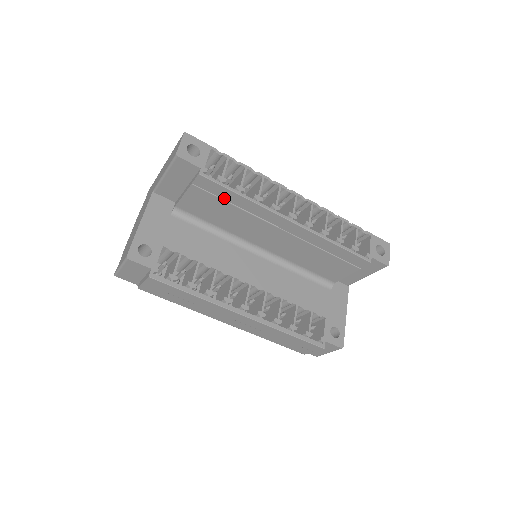
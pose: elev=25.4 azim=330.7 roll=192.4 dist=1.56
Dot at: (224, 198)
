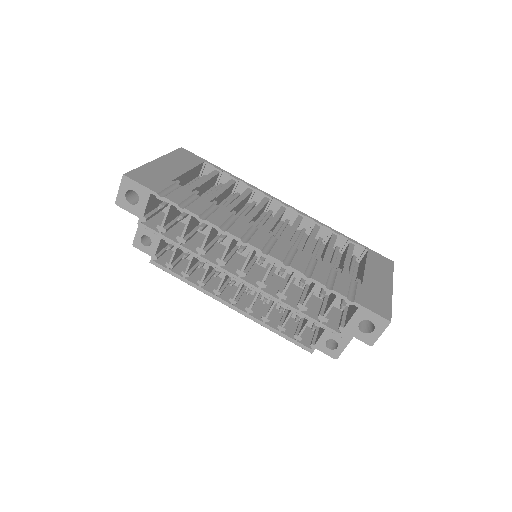
Dot at: occluded
